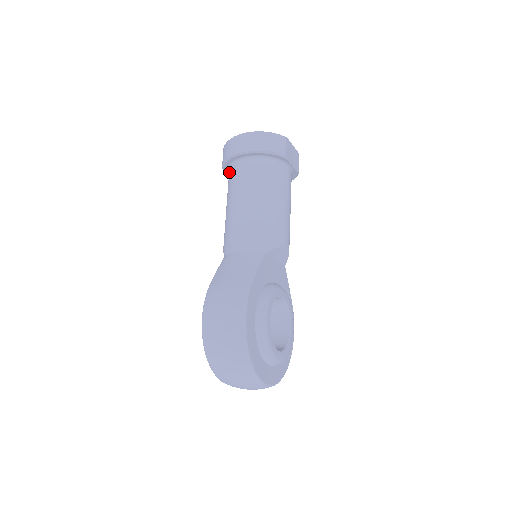
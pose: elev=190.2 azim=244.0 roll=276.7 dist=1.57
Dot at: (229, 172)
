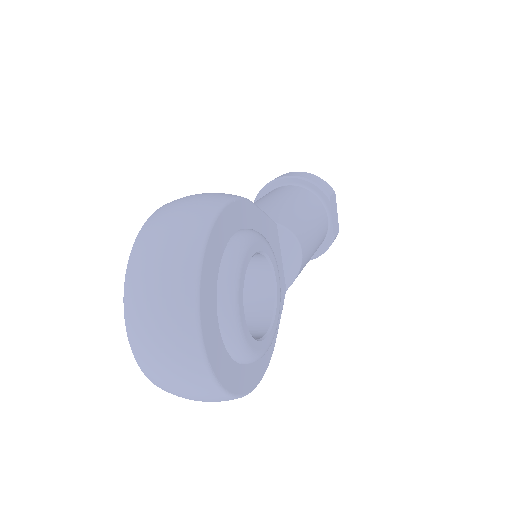
Dot at: occluded
